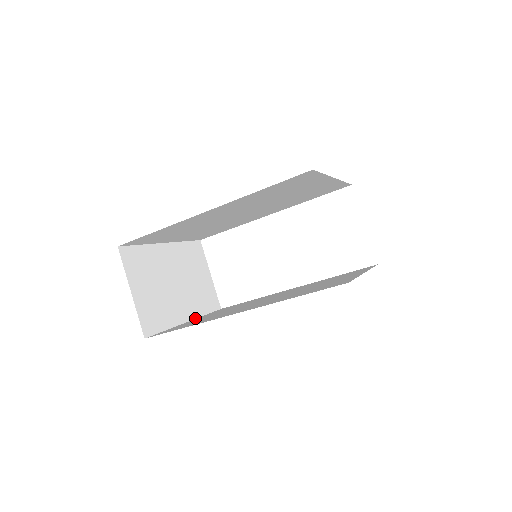
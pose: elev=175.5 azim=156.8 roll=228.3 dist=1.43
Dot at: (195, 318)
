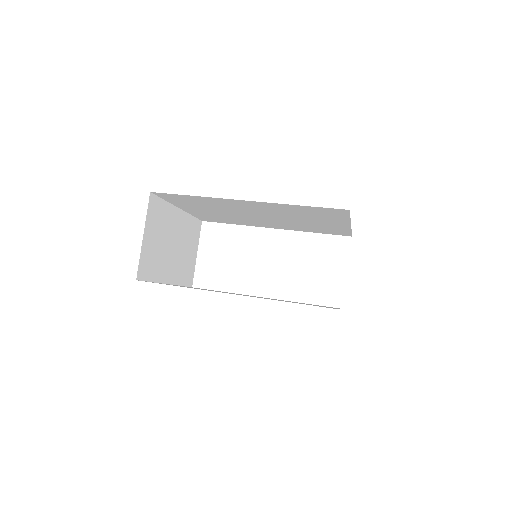
Dot at: (173, 284)
